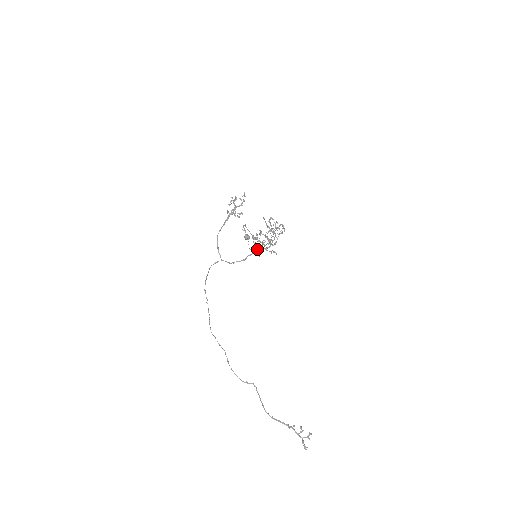
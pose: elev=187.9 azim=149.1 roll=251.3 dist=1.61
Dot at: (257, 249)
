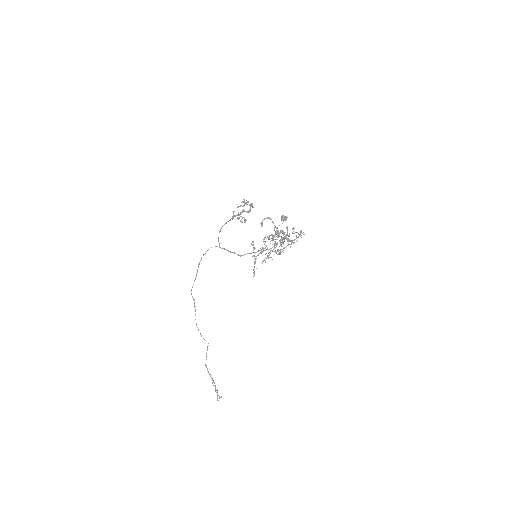
Dot at: occluded
